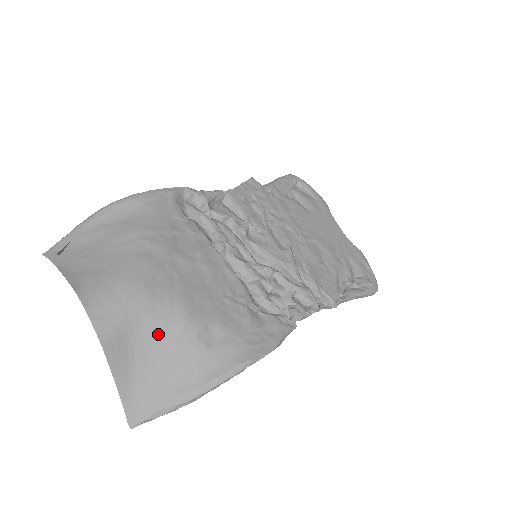
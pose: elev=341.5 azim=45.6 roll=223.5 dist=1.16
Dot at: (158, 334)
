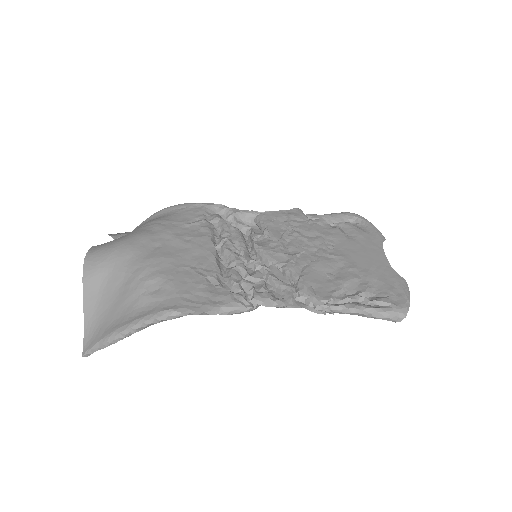
Dot at: (122, 279)
